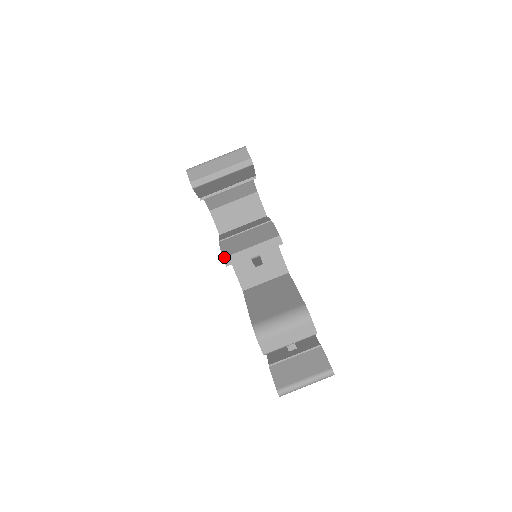
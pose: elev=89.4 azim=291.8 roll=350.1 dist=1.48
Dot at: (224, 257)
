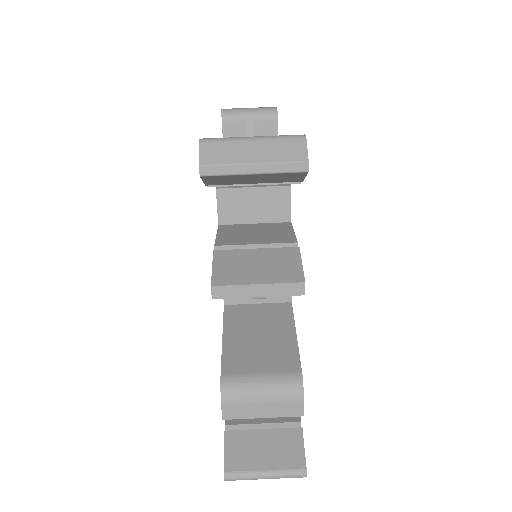
Dot at: (214, 285)
